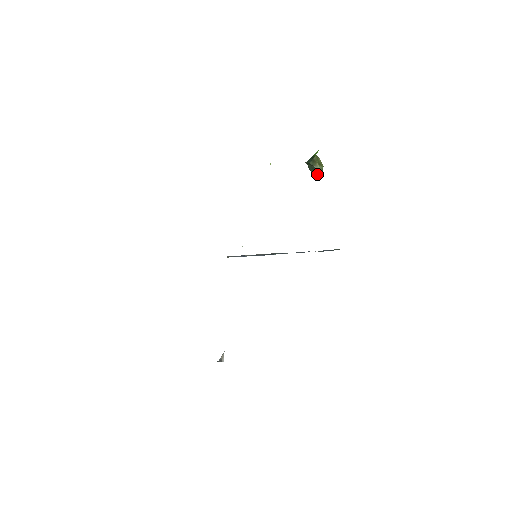
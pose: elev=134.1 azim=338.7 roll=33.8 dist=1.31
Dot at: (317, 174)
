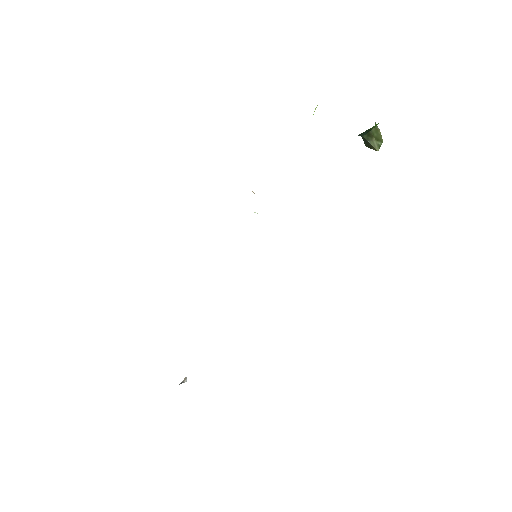
Dot at: occluded
